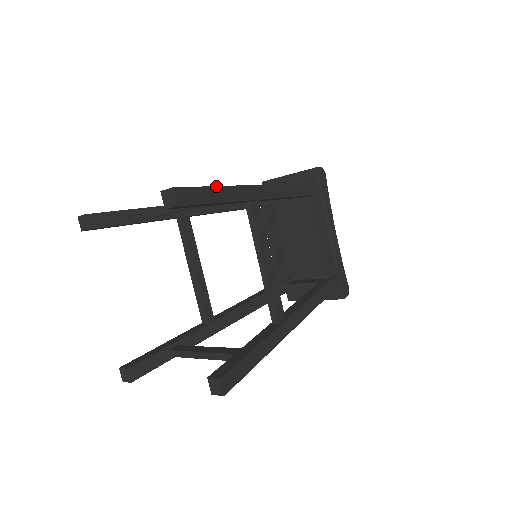
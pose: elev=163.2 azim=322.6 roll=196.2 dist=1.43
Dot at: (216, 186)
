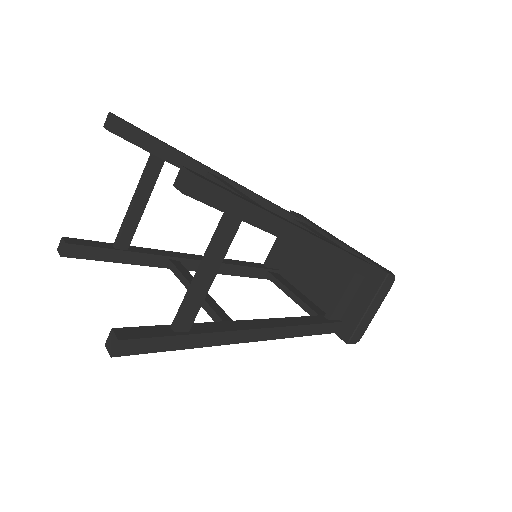
Dot at: (160, 140)
